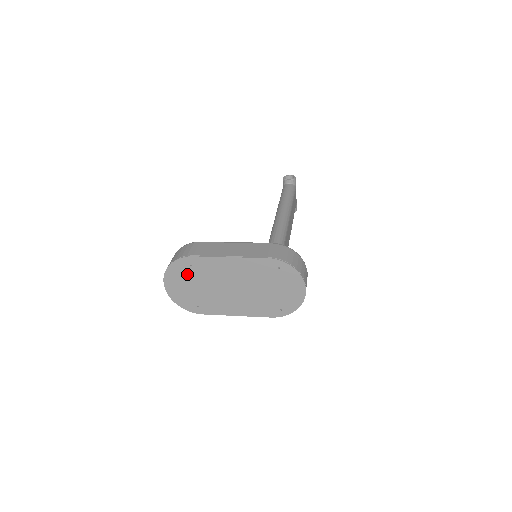
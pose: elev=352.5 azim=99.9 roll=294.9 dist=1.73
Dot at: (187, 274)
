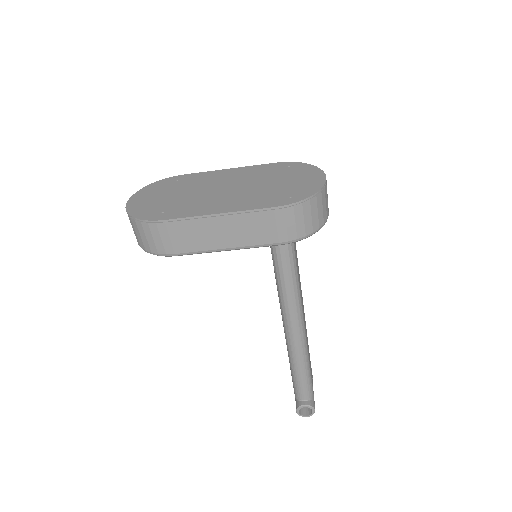
Dot at: (167, 188)
